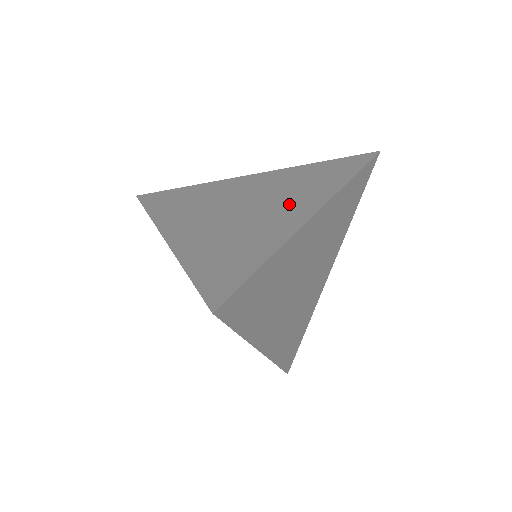
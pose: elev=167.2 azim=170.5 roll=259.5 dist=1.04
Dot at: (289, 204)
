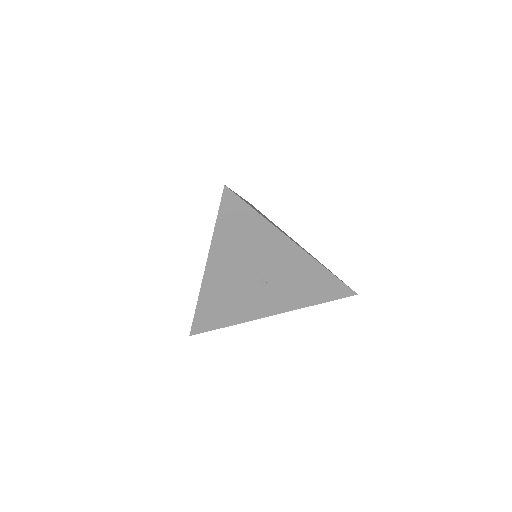
Dot at: occluded
